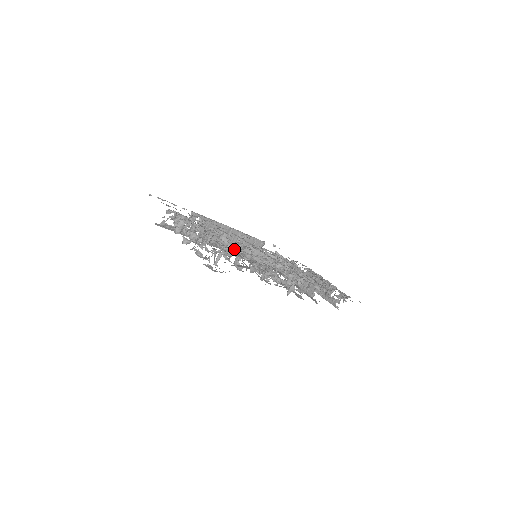
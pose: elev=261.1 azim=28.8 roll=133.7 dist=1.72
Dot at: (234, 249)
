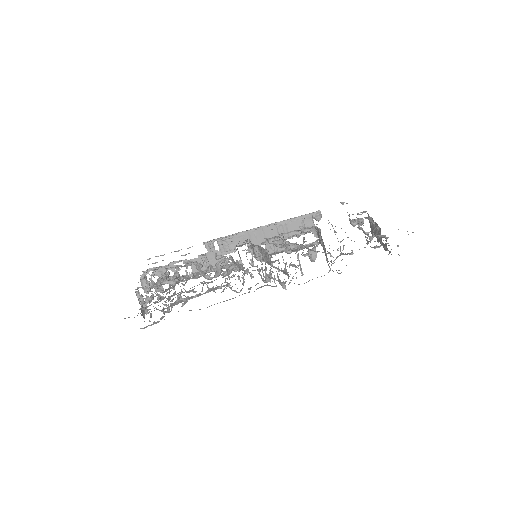
Dot at: occluded
